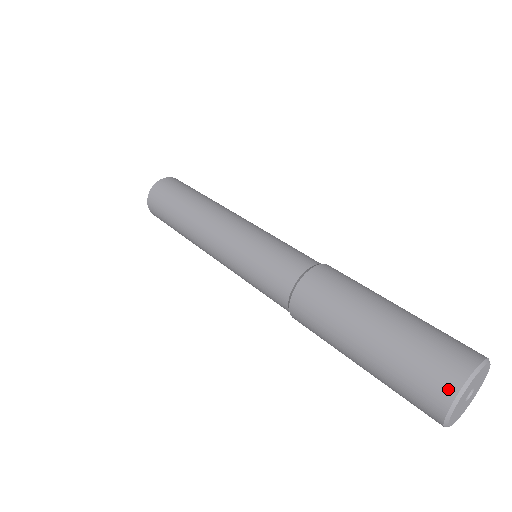
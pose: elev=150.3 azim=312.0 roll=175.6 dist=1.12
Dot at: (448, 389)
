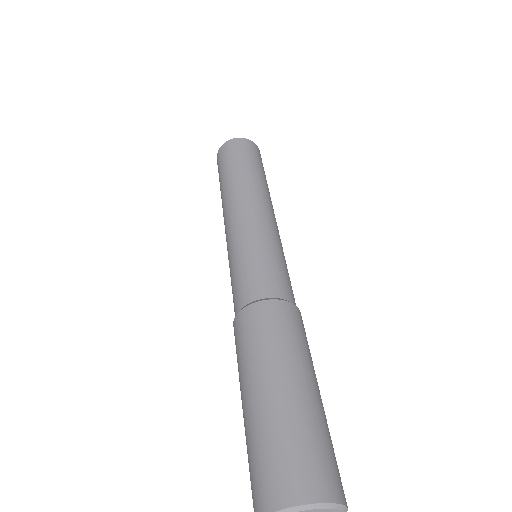
Dot at: (268, 501)
